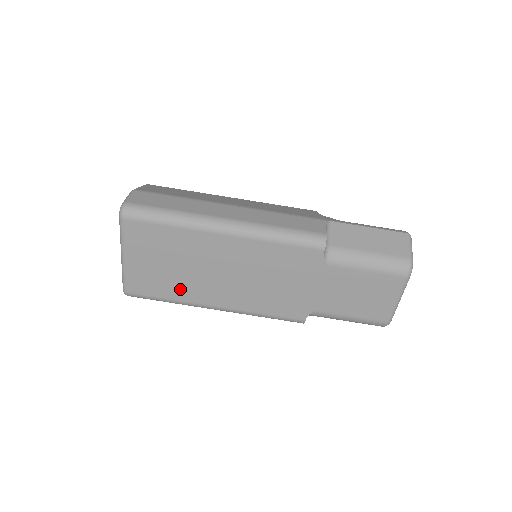
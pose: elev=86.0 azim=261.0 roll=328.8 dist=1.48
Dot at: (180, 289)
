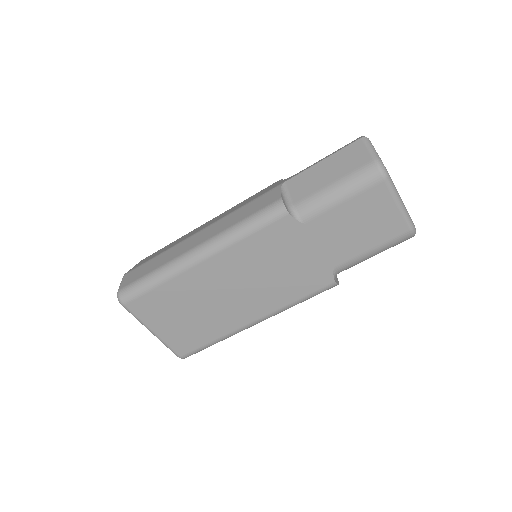
Dot at: (213, 327)
